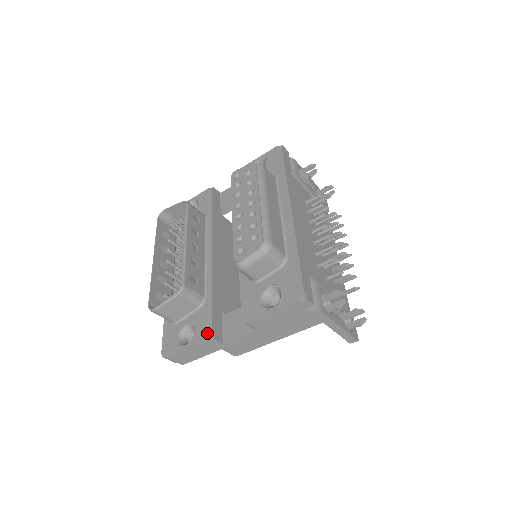
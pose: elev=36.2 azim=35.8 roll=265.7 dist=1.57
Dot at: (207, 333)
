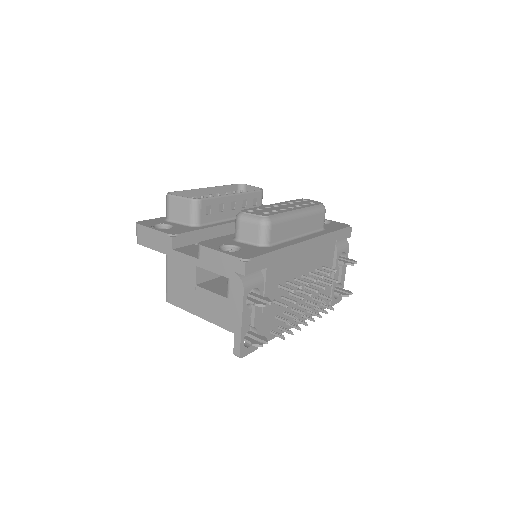
Dot at: (174, 233)
